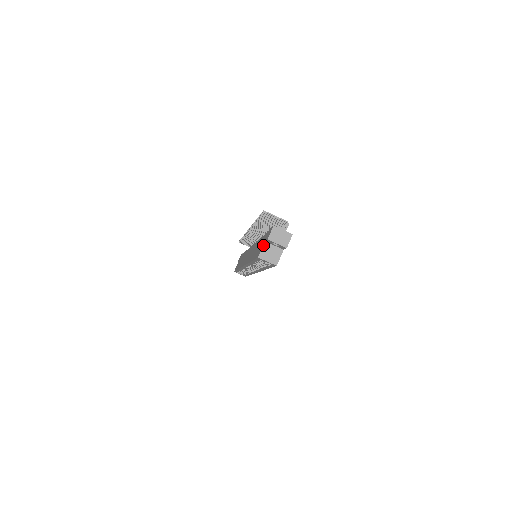
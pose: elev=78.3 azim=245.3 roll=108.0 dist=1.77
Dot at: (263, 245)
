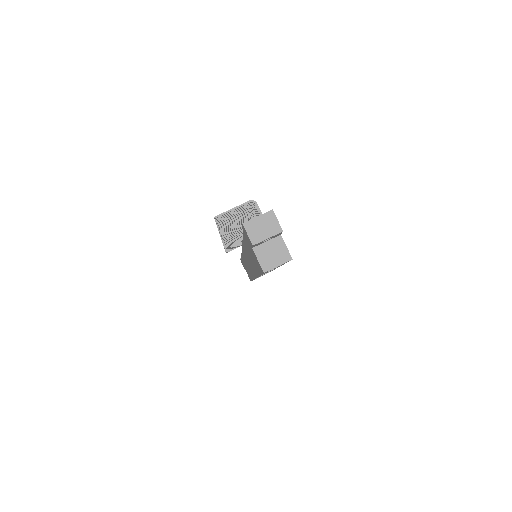
Dot at: (254, 254)
